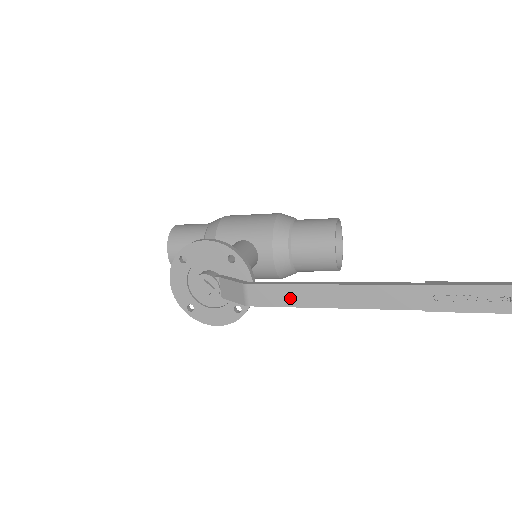
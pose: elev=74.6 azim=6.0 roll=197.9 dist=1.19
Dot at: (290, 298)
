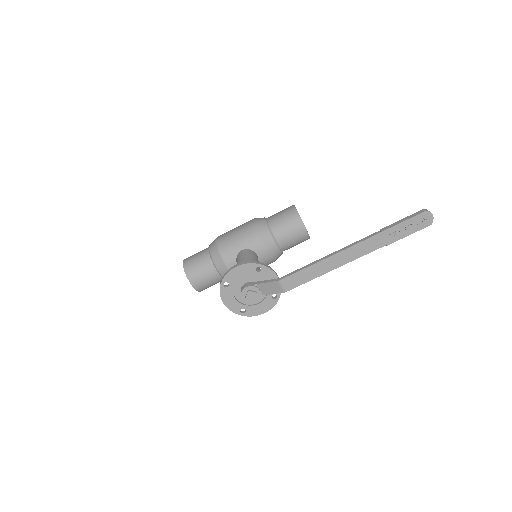
Dot at: (309, 275)
